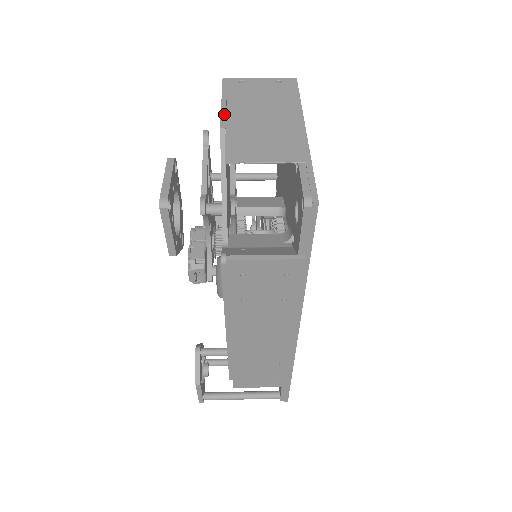
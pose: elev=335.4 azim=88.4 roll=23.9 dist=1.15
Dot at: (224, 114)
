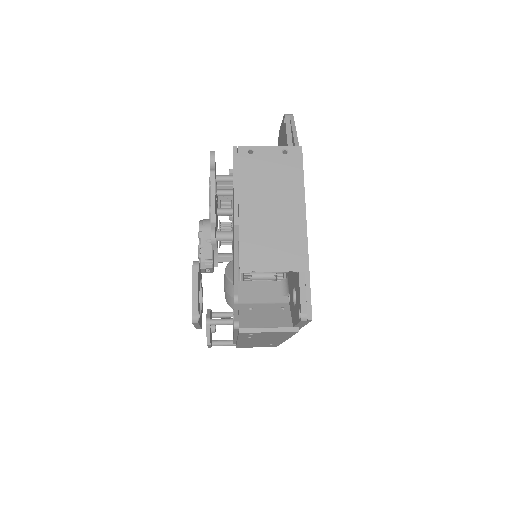
Dot at: (237, 205)
